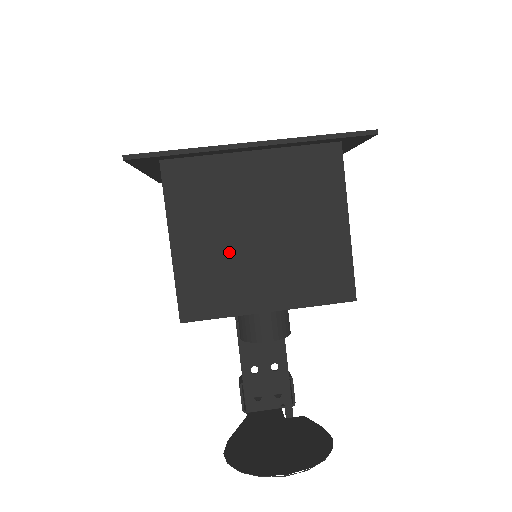
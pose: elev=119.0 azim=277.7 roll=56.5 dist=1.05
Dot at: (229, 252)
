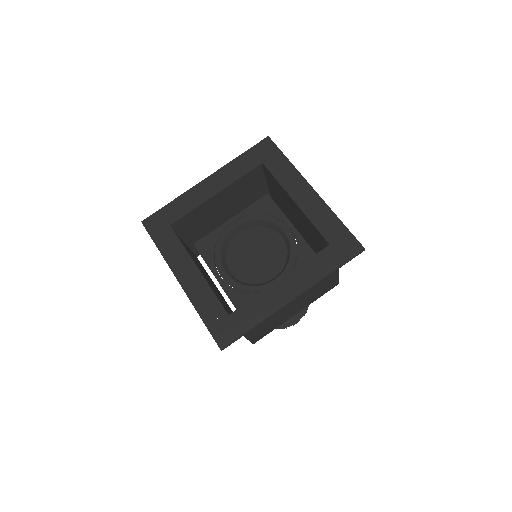
Dot at: (275, 317)
